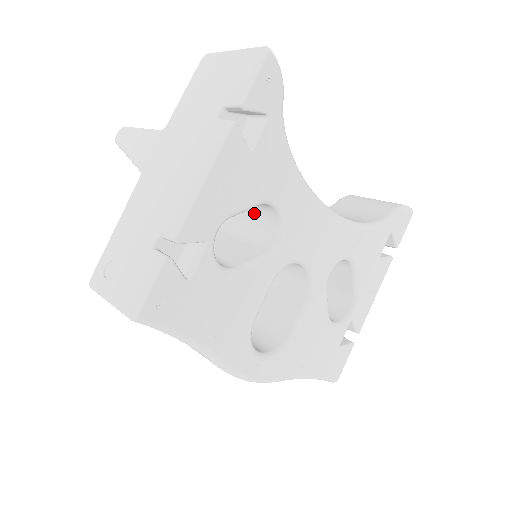
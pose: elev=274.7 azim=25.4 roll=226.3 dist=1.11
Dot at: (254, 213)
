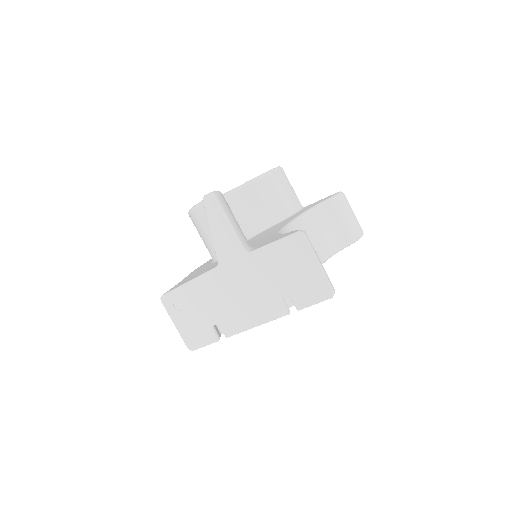
Dot at: occluded
